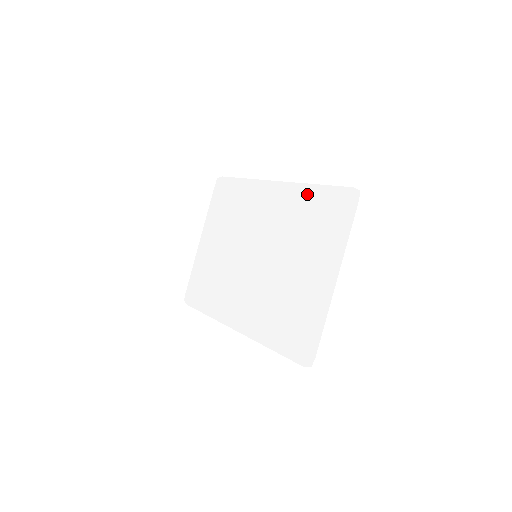
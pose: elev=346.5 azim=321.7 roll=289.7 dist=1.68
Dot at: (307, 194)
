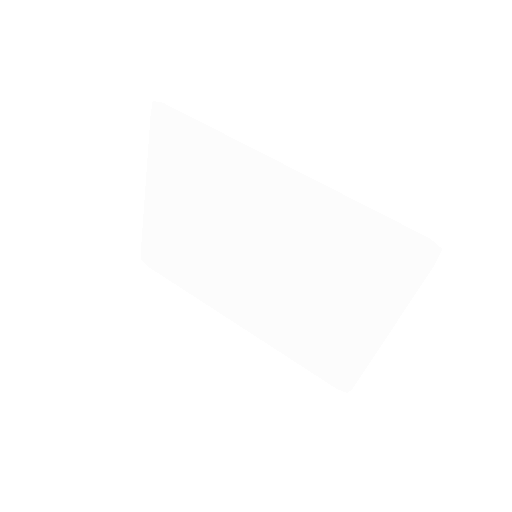
Dot at: (345, 212)
